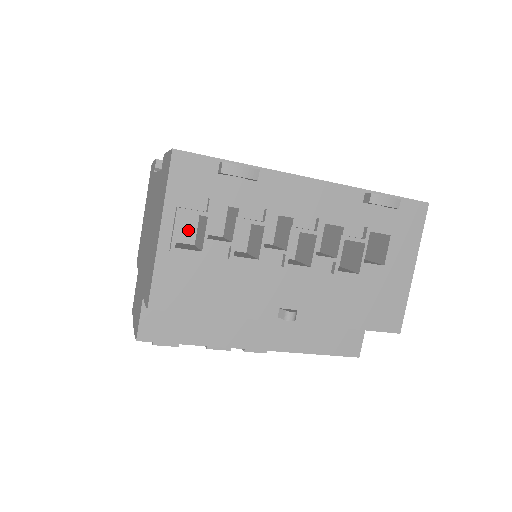
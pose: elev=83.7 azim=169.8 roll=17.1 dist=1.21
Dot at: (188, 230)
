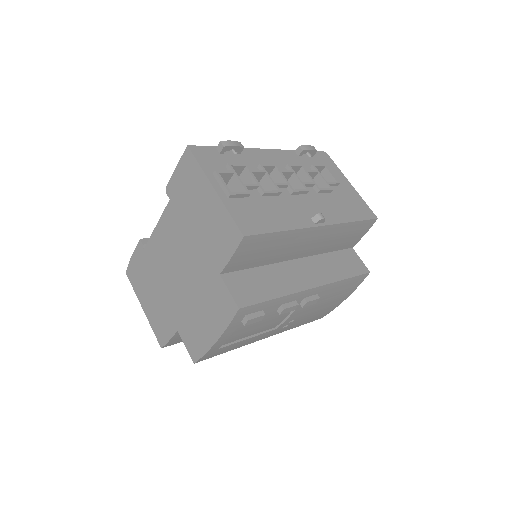
Dot at: occluded
